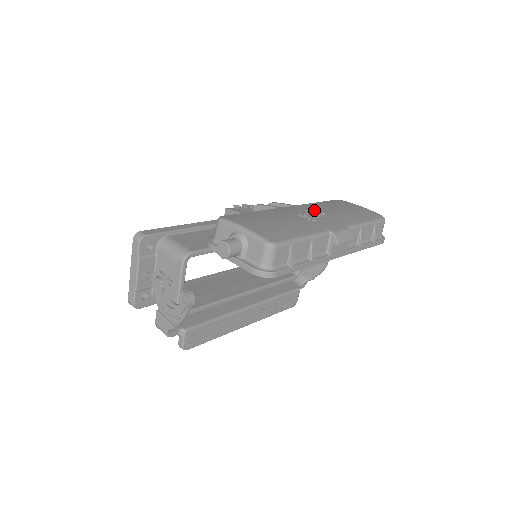
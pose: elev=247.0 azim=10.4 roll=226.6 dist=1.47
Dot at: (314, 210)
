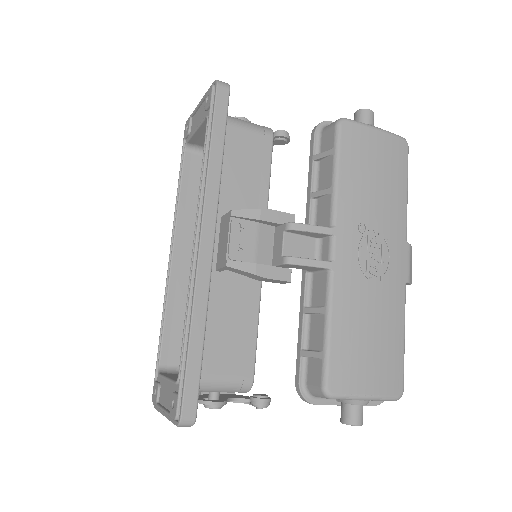
Dot at: (366, 234)
